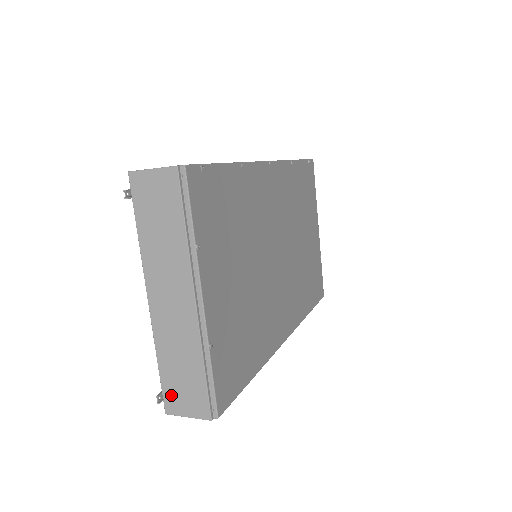
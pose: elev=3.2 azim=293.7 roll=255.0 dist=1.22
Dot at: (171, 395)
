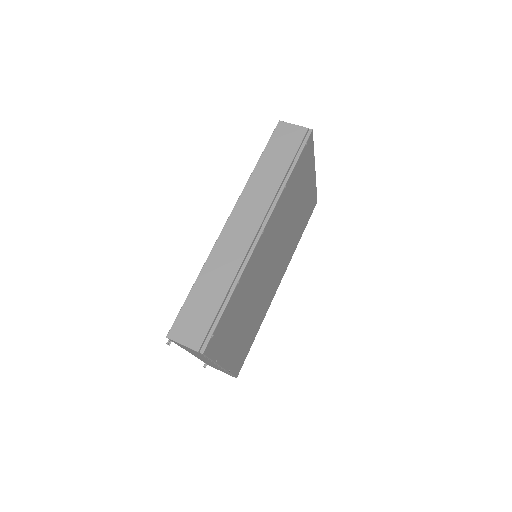
Dot at: occluded
